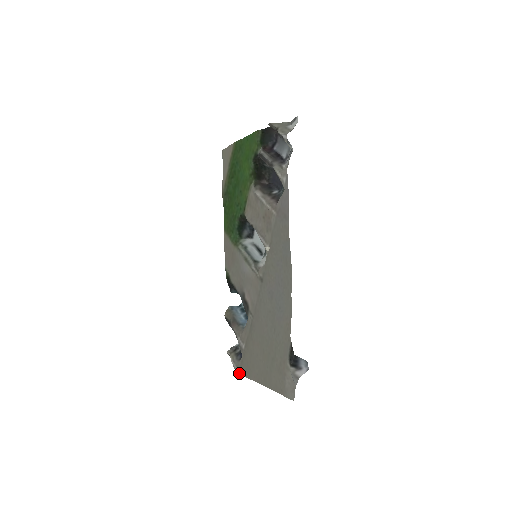
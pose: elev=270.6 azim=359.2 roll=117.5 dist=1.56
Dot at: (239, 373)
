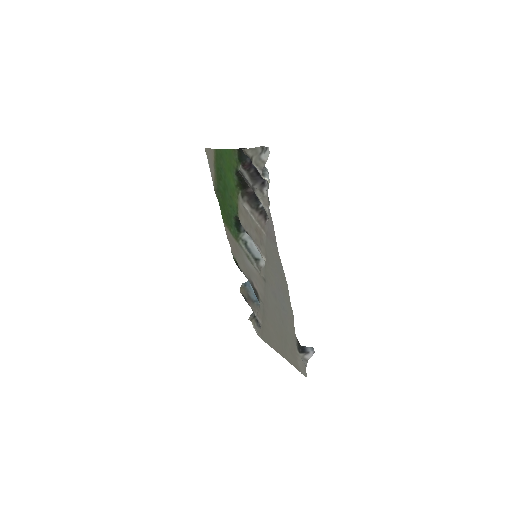
Dot at: occluded
